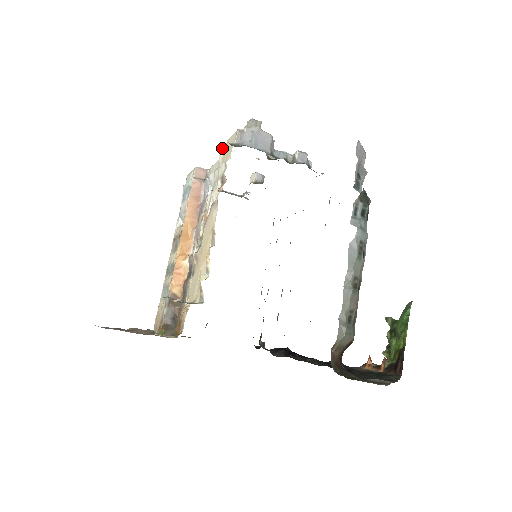
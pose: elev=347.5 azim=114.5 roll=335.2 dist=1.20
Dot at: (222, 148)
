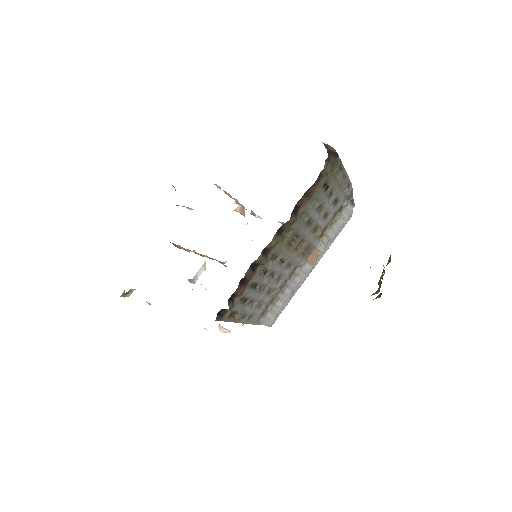
Dot at: occluded
